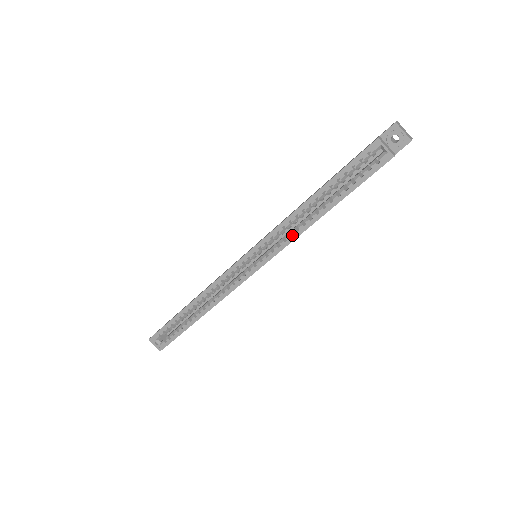
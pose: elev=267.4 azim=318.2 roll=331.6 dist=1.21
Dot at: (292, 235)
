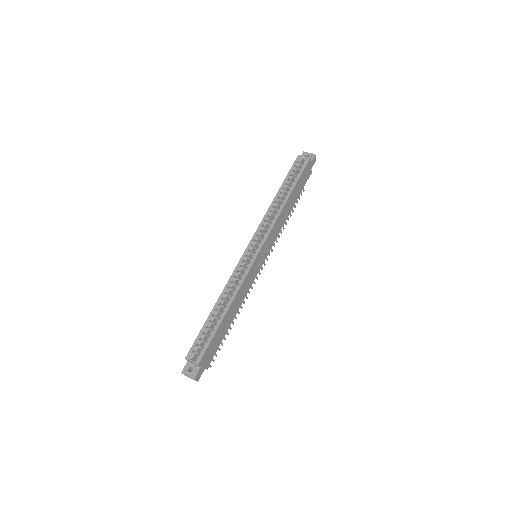
Dot at: (275, 221)
